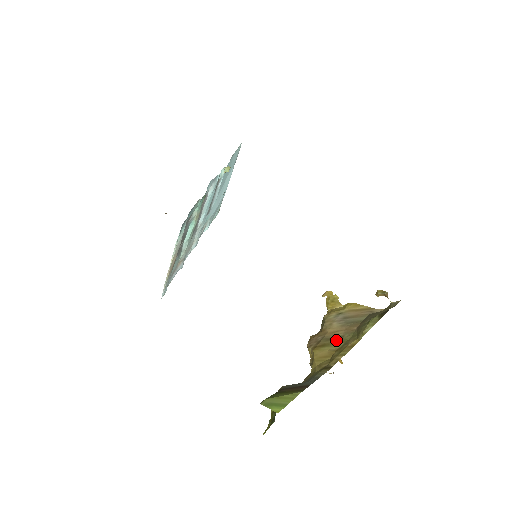
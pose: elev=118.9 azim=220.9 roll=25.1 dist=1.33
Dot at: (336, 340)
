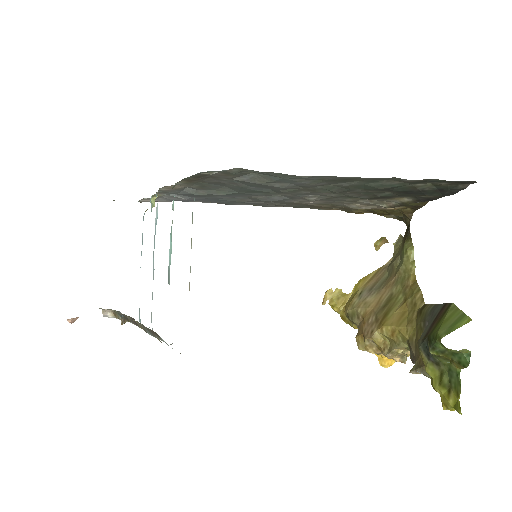
Dot at: (391, 301)
